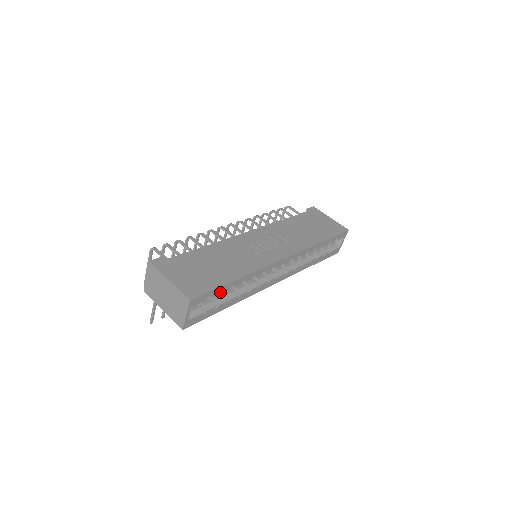
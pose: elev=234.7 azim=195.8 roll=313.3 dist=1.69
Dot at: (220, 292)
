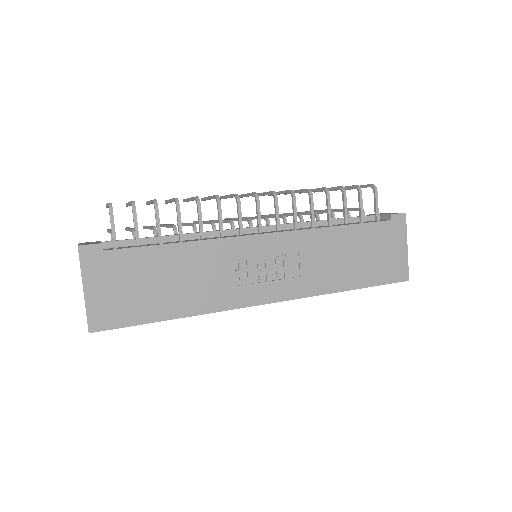
Dot at: occluded
